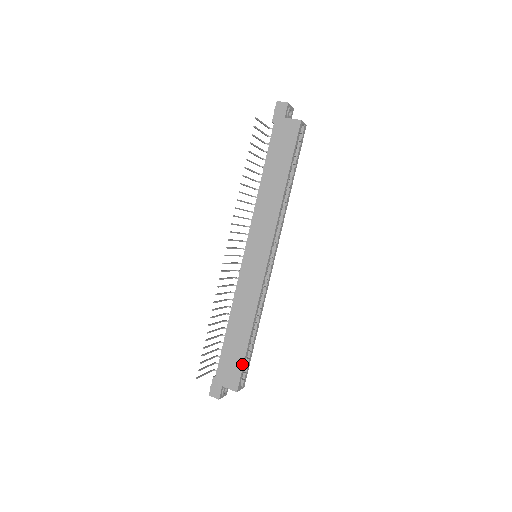
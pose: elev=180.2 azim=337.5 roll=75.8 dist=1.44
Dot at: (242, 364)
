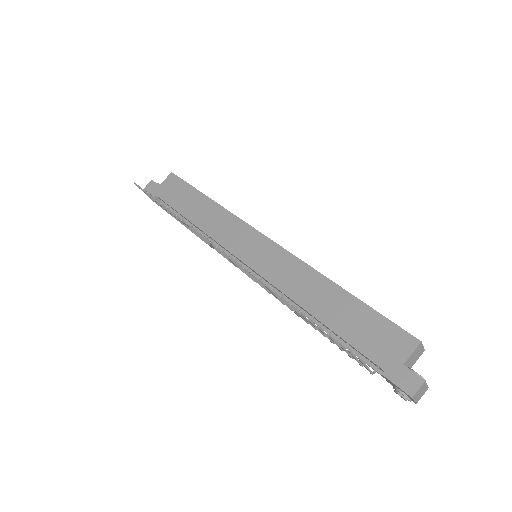
Dot at: (379, 315)
